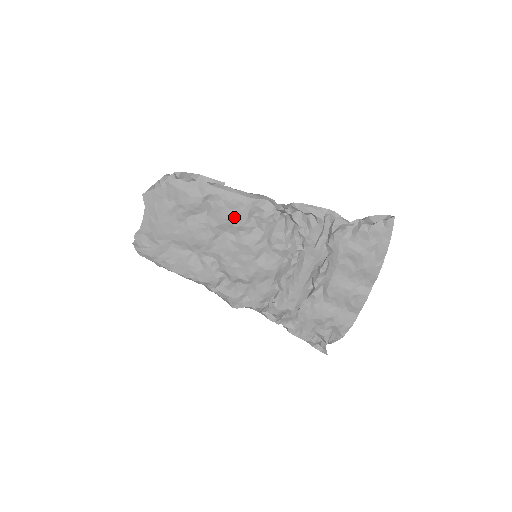
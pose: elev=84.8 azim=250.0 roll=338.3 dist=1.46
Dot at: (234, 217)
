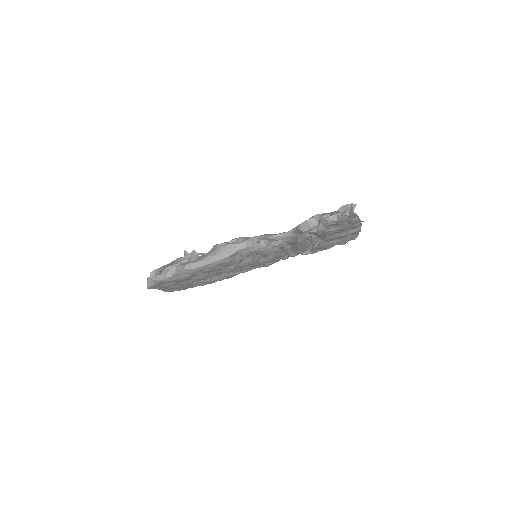
Dot at: (223, 267)
